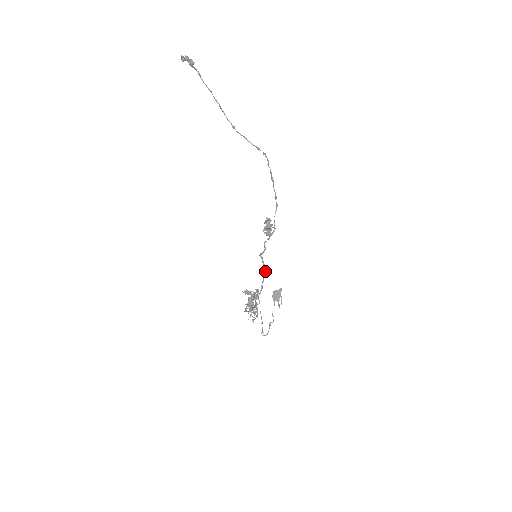
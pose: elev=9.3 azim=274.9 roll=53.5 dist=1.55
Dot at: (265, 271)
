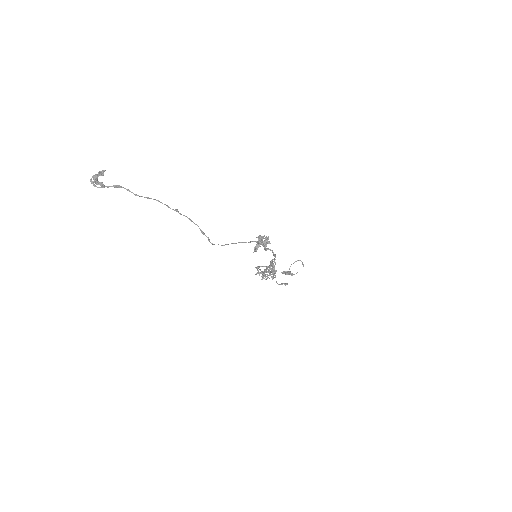
Dot at: occluded
